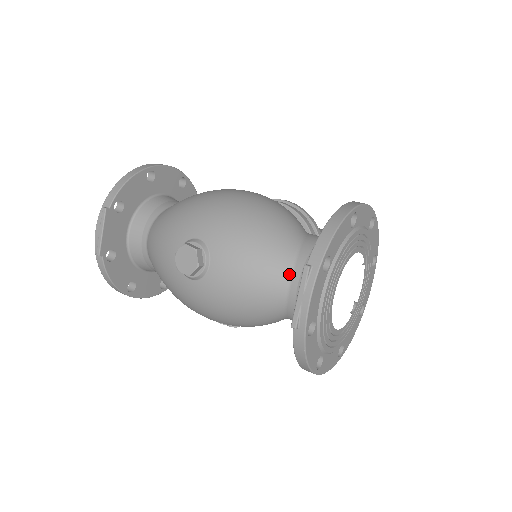
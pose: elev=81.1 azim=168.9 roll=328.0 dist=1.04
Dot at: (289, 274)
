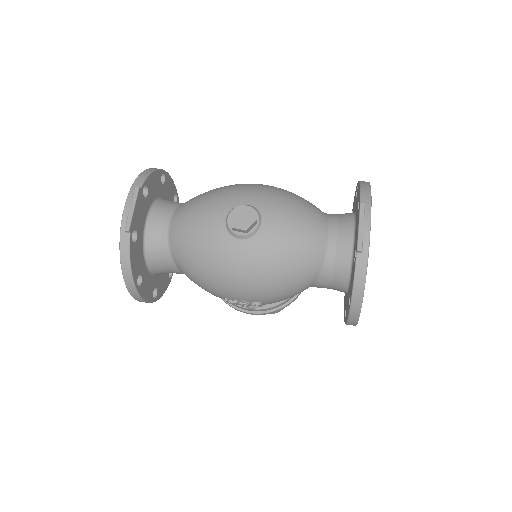
Dot at: (328, 231)
